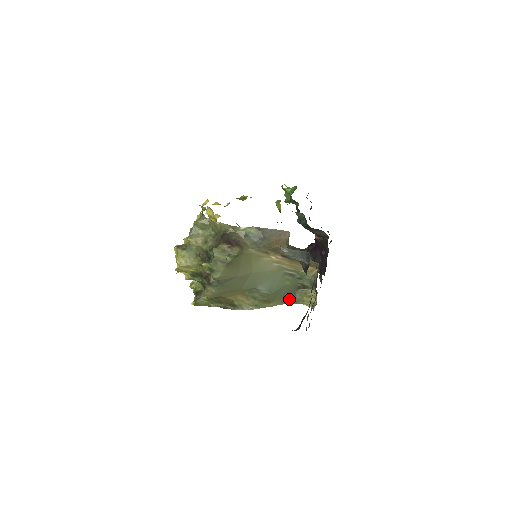
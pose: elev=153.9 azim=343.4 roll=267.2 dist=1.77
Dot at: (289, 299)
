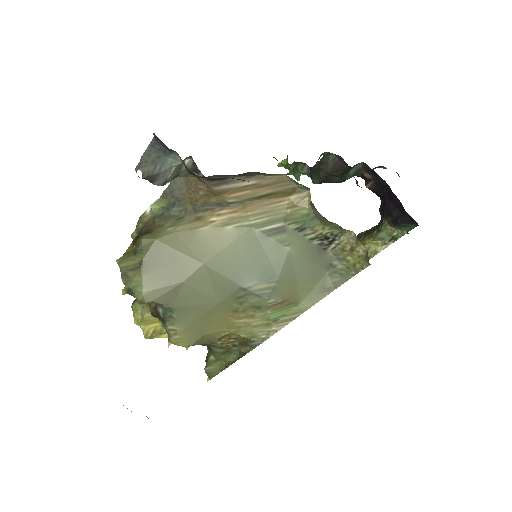
Dot at: (330, 280)
